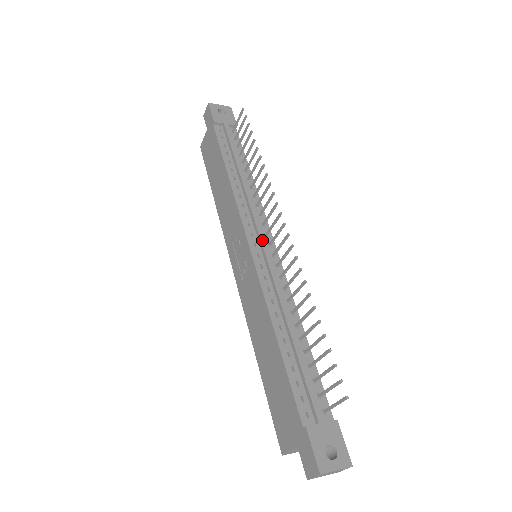
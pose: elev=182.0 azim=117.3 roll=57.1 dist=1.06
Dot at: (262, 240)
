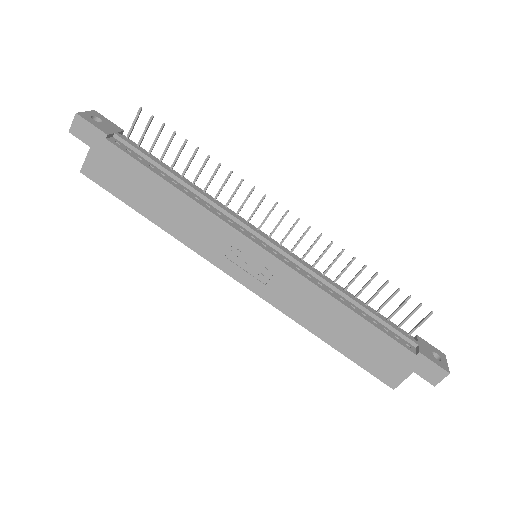
Dot at: (265, 237)
